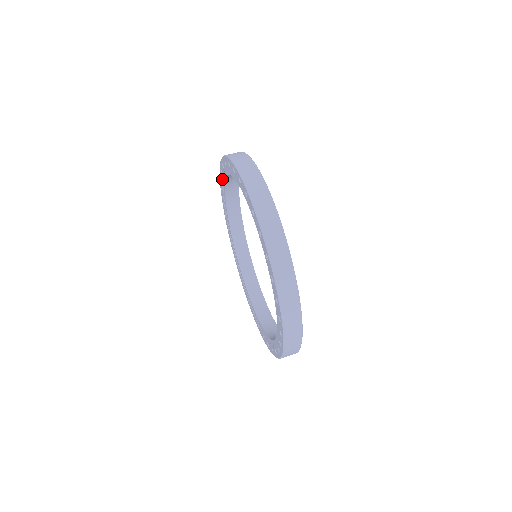
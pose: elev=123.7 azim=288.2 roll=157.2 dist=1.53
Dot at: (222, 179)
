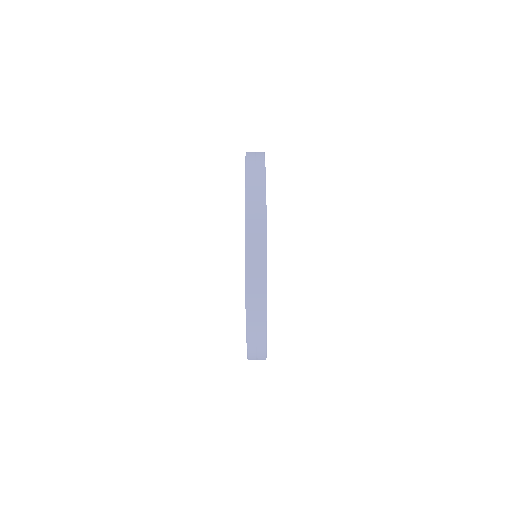
Dot at: occluded
